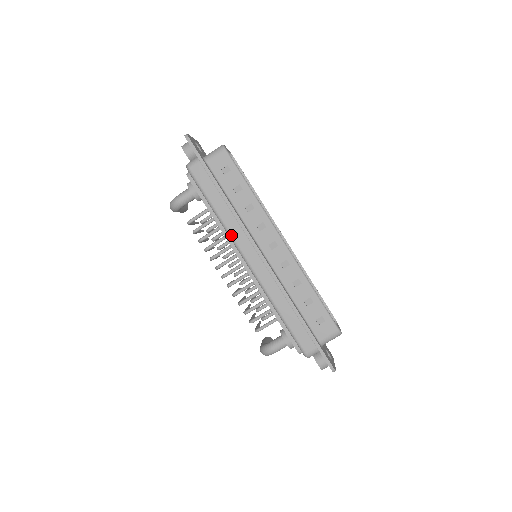
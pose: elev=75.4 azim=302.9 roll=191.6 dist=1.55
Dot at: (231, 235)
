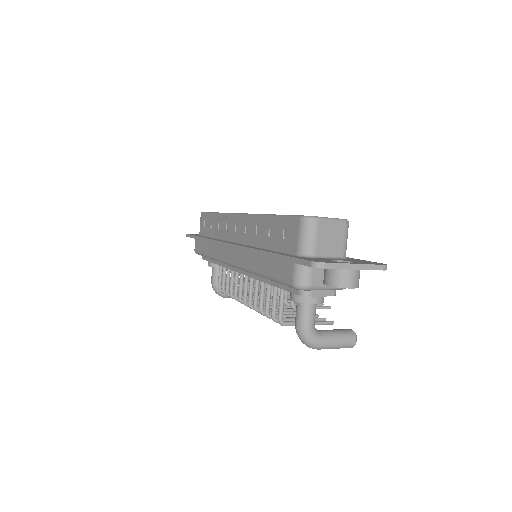
Dot at: (218, 259)
